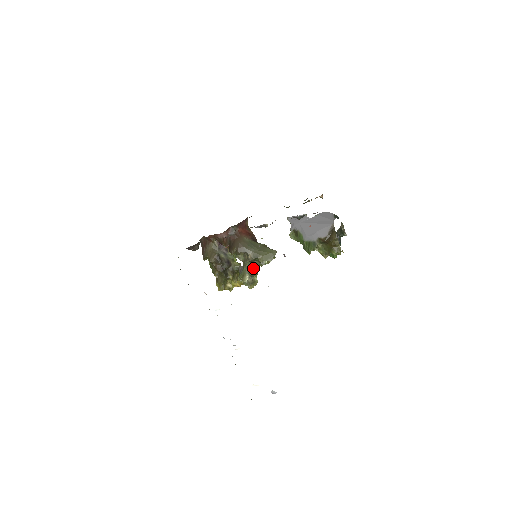
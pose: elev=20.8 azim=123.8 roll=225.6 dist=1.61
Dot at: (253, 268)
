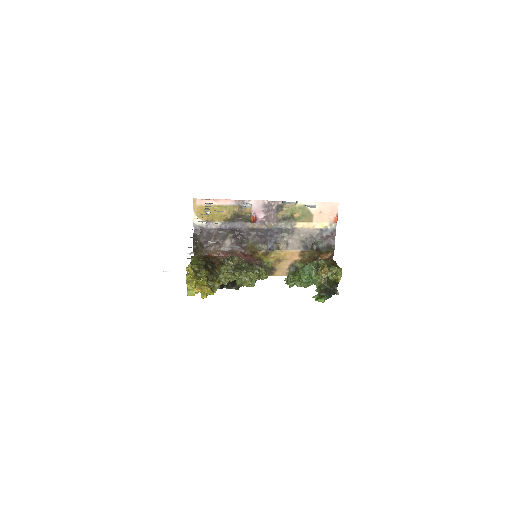
Dot at: (240, 269)
